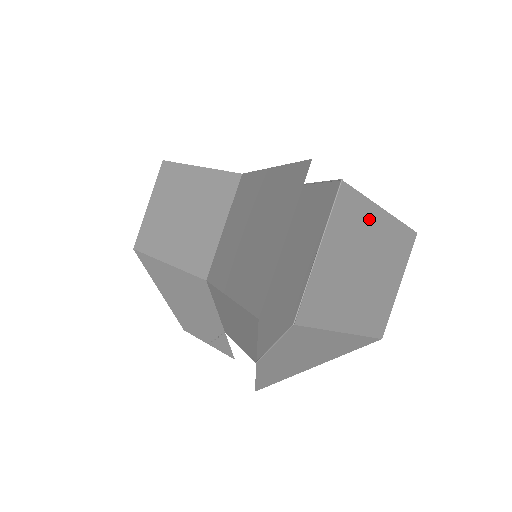
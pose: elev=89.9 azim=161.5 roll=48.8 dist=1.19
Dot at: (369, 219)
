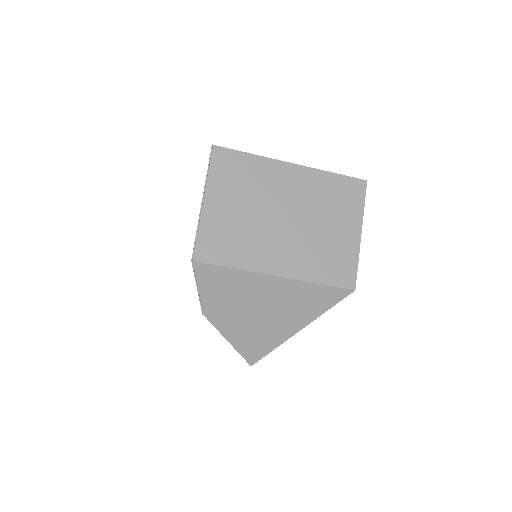
Dot at: (269, 172)
